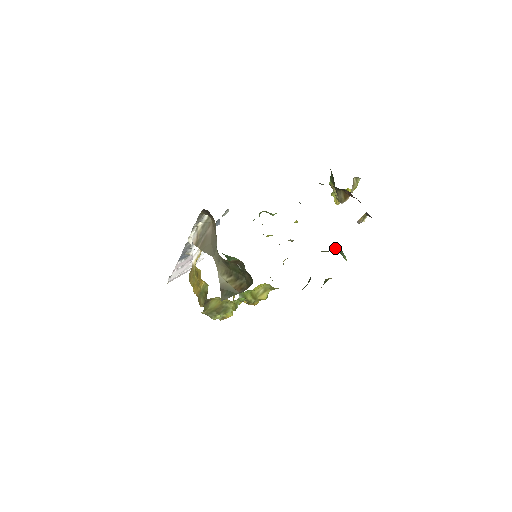
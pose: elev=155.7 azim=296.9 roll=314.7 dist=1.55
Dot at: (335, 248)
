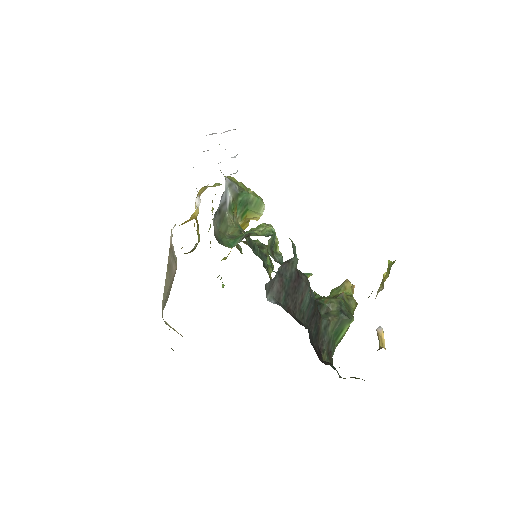
Dot at: (334, 325)
